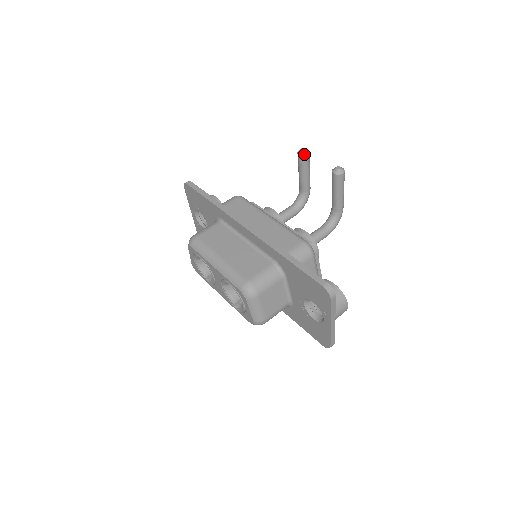
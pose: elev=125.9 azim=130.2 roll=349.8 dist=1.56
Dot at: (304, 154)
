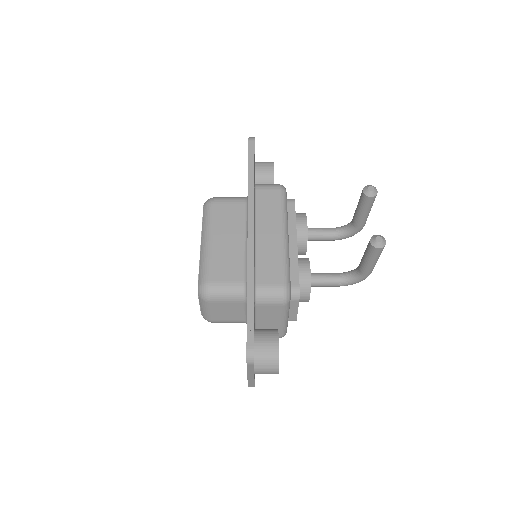
Dot at: (368, 194)
